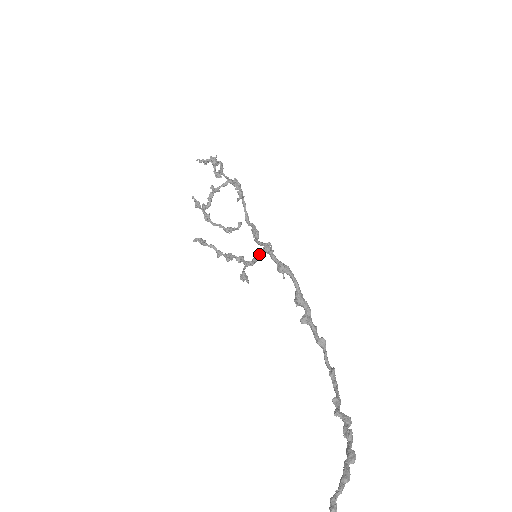
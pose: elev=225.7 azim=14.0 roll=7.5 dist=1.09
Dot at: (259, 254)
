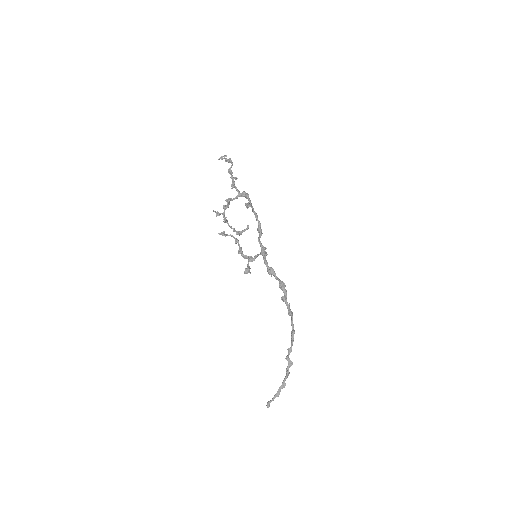
Dot at: (258, 255)
